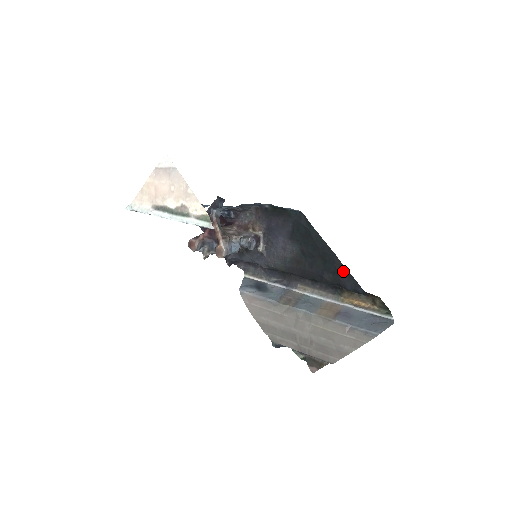
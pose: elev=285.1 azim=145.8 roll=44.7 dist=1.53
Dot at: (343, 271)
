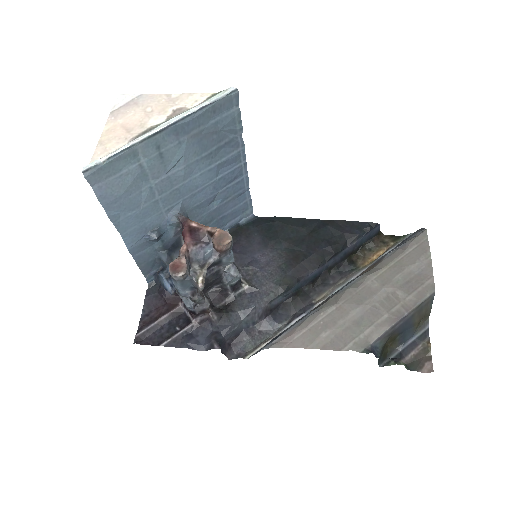
Dot at: (339, 224)
